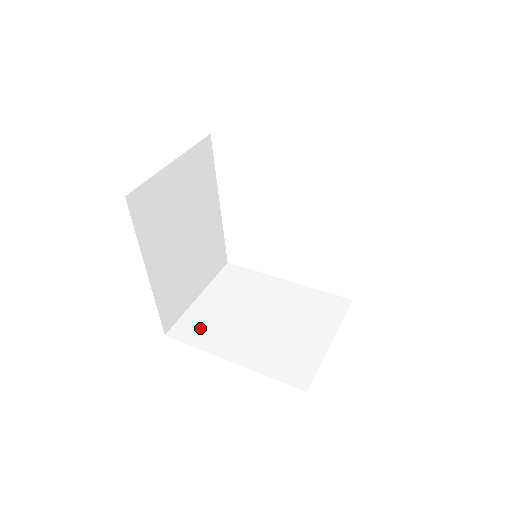
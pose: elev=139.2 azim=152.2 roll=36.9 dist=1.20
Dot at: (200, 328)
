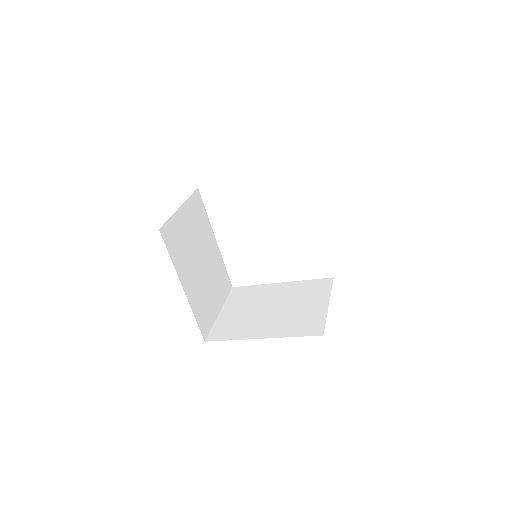
Dot at: (230, 329)
